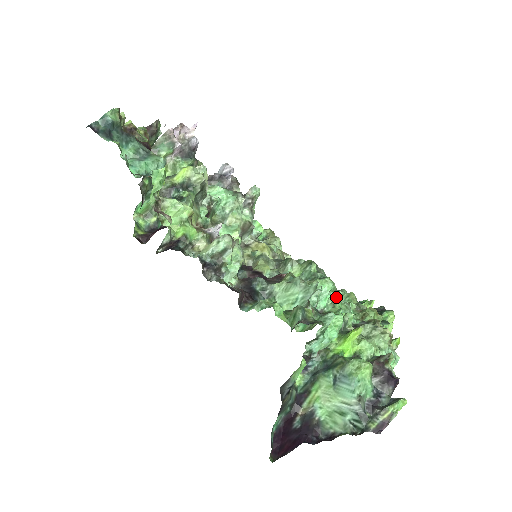
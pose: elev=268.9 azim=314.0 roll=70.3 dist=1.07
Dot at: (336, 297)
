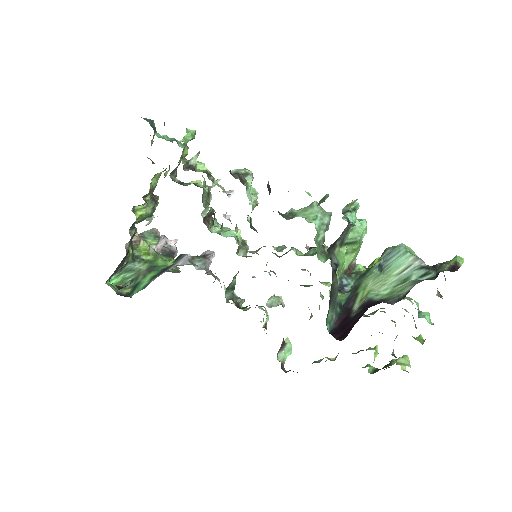
Dot at: occluded
